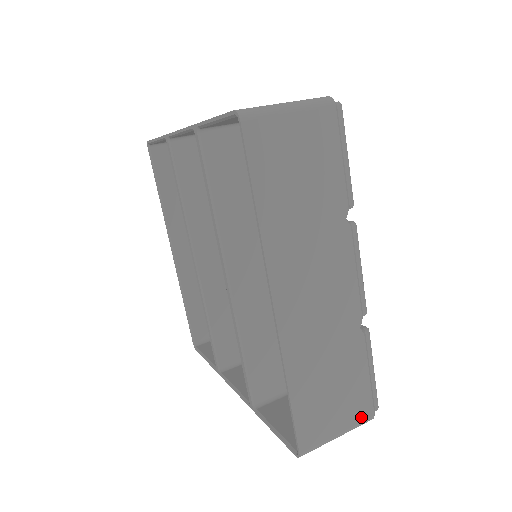
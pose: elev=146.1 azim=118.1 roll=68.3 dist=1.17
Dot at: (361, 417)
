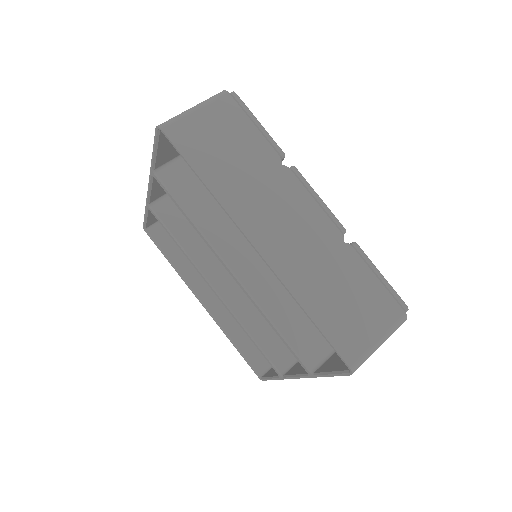
Dot at: (392, 318)
